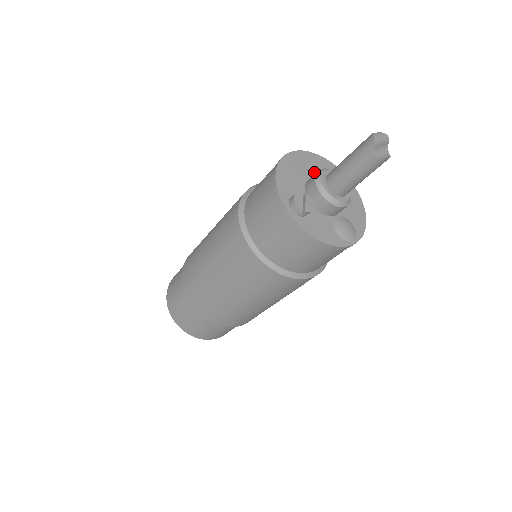
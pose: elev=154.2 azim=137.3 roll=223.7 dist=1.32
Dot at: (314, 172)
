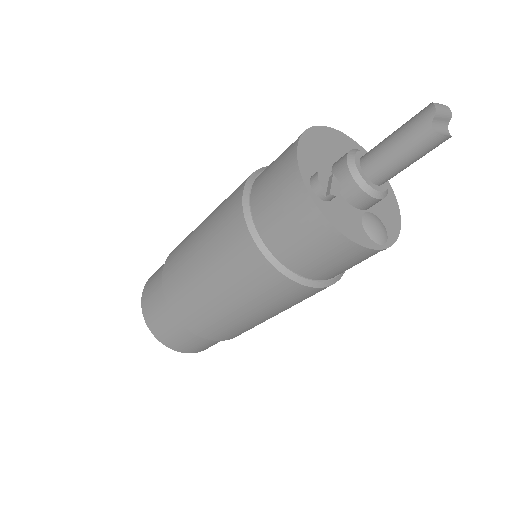
Dot at: occluded
